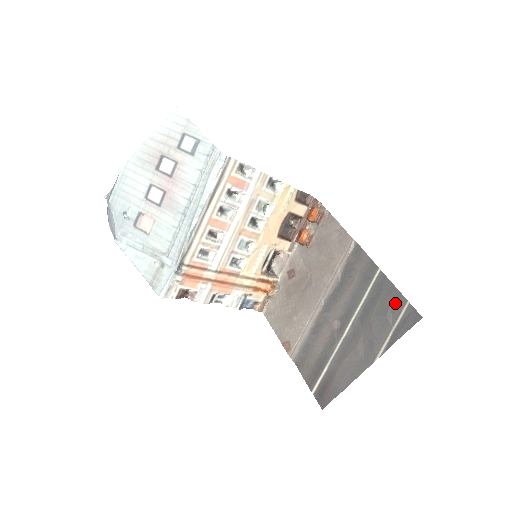
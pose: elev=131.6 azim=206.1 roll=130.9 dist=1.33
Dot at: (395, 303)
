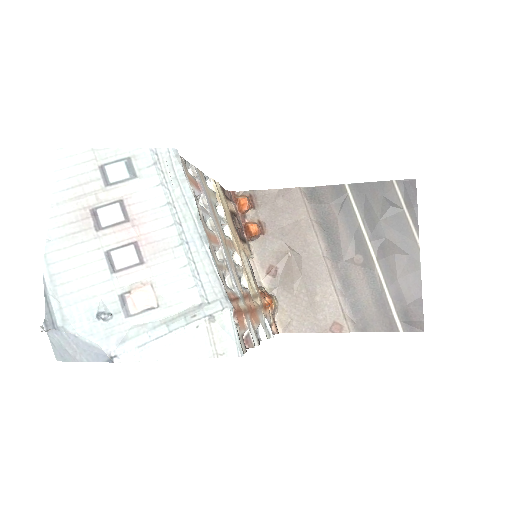
Dot at: (386, 192)
